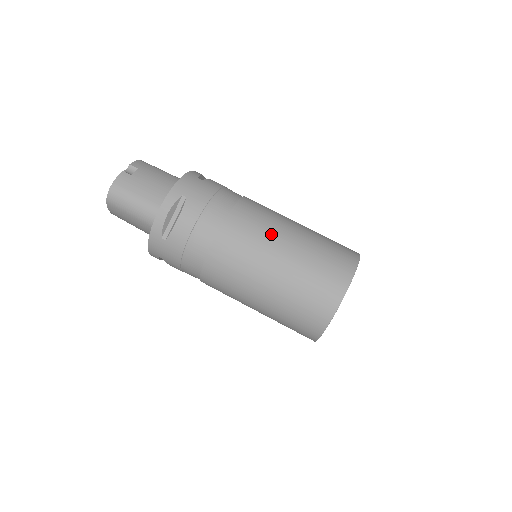
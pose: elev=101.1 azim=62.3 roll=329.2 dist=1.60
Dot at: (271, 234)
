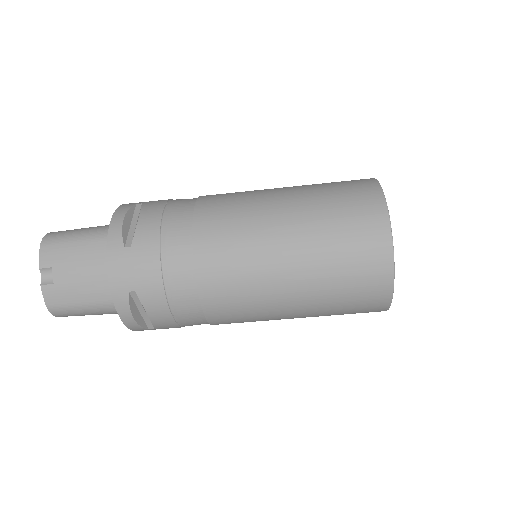
Dot at: (262, 272)
